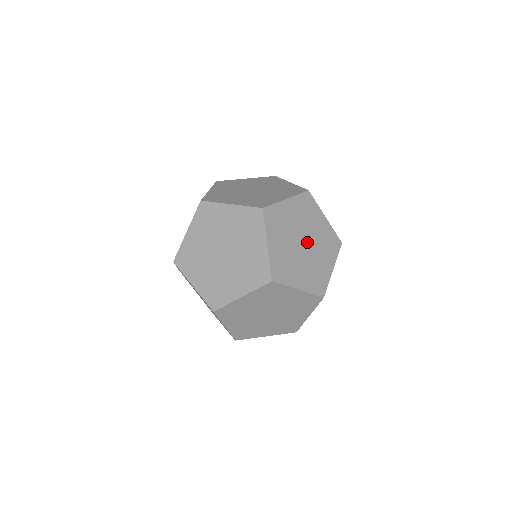
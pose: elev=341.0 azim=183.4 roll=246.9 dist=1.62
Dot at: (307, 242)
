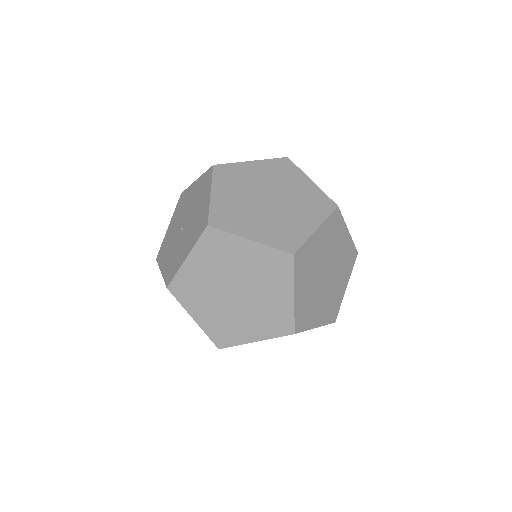
Dot at: (329, 271)
